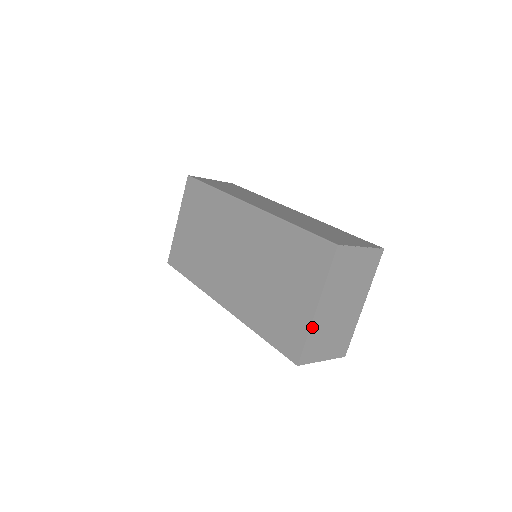
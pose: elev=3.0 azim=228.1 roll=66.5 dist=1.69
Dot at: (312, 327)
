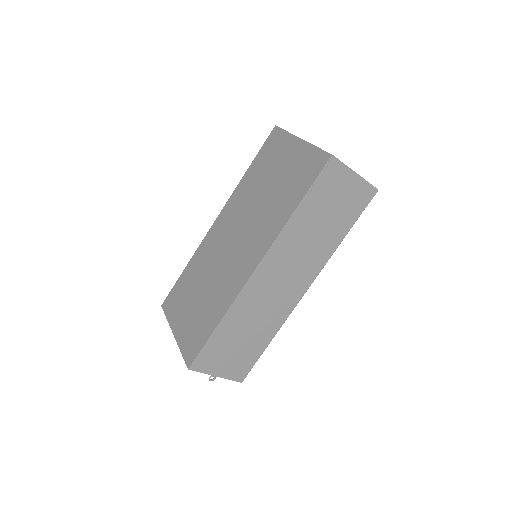
Dot at: (312, 145)
